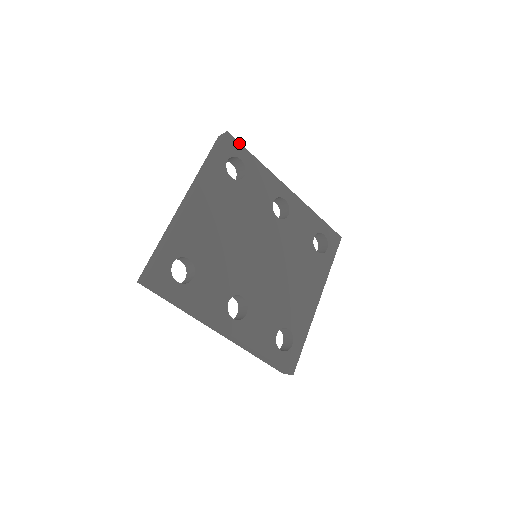
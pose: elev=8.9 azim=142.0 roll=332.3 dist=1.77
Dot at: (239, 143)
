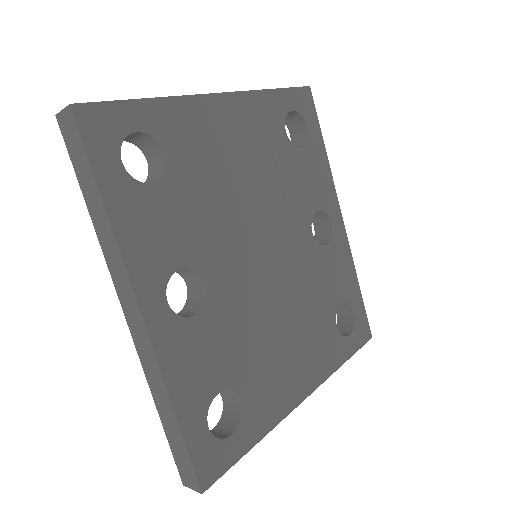
Dot at: (315, 111)
